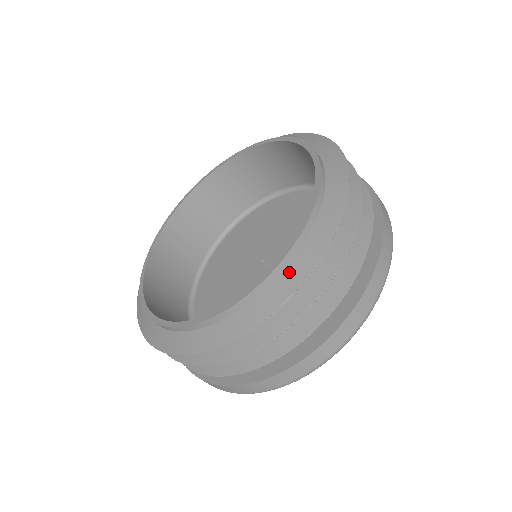
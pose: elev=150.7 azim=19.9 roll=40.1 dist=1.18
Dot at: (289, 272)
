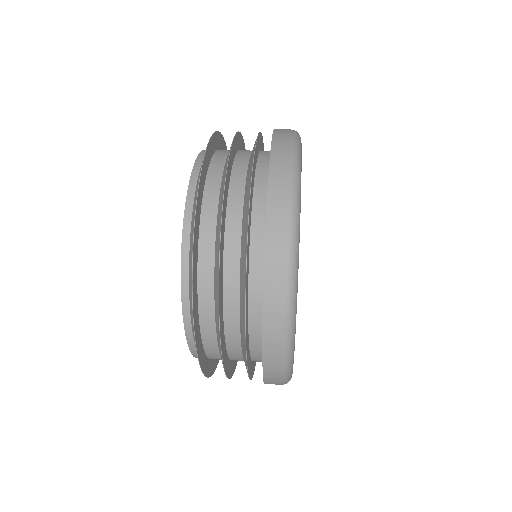
Dot at: occluded
